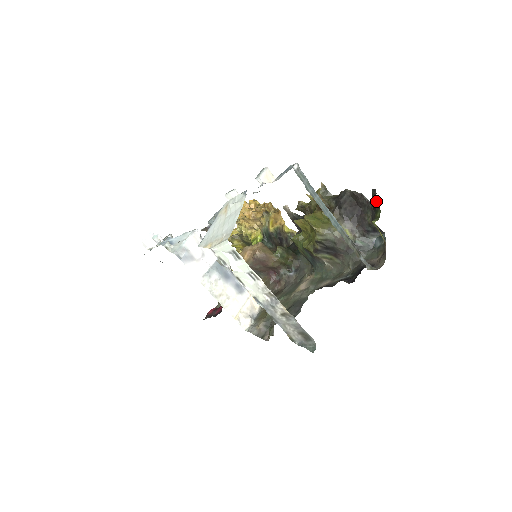
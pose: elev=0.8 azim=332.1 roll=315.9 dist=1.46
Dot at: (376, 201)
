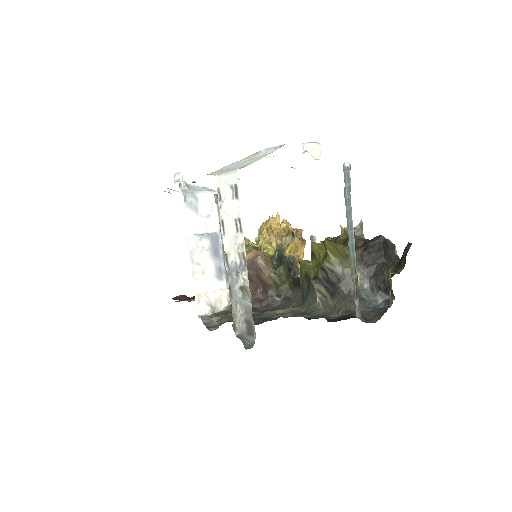
Dot at: (405, 256)
